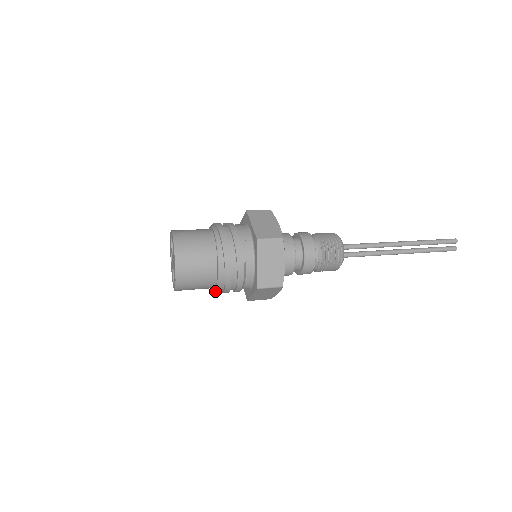
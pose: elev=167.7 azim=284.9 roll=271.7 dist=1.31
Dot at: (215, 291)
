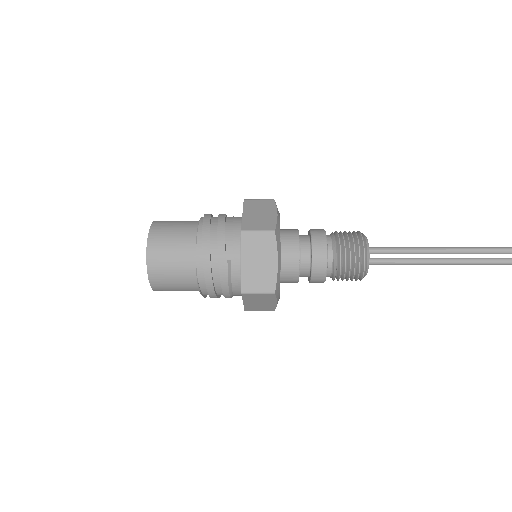
Dot at: occluded
